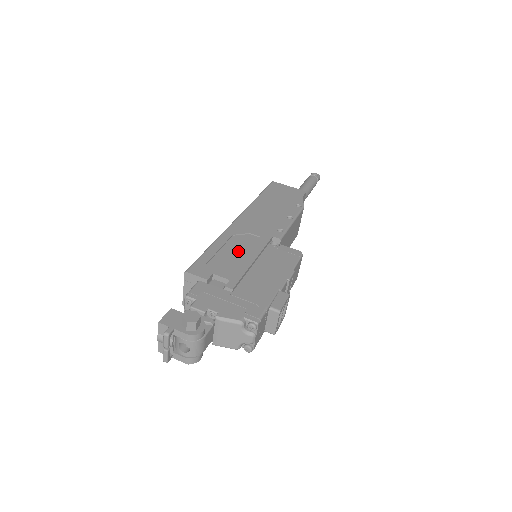
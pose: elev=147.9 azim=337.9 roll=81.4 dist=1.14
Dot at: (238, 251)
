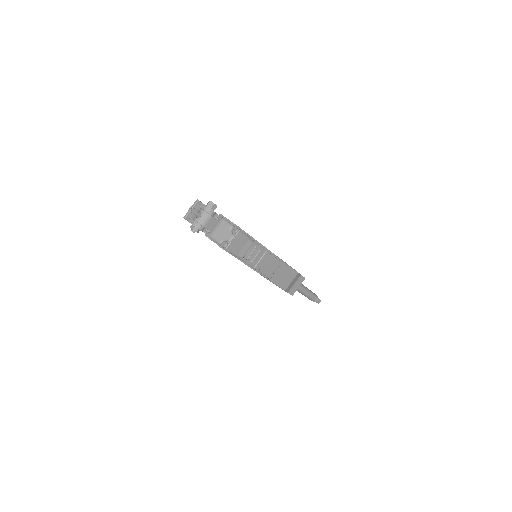
Dot at: occluded
